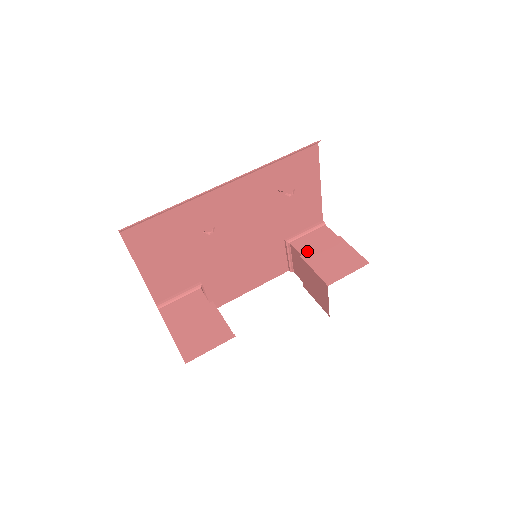
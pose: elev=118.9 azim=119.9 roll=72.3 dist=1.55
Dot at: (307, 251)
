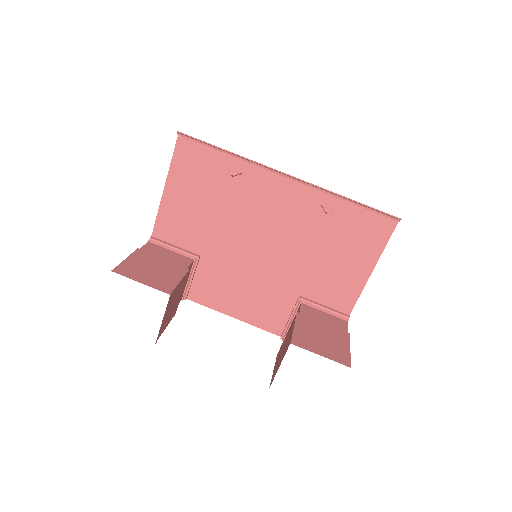
Dot at: occluded
